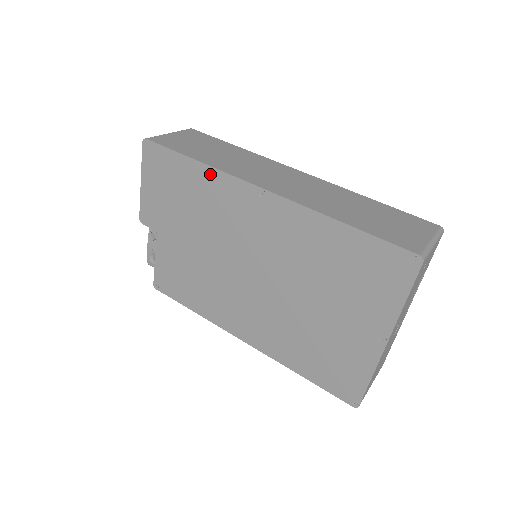
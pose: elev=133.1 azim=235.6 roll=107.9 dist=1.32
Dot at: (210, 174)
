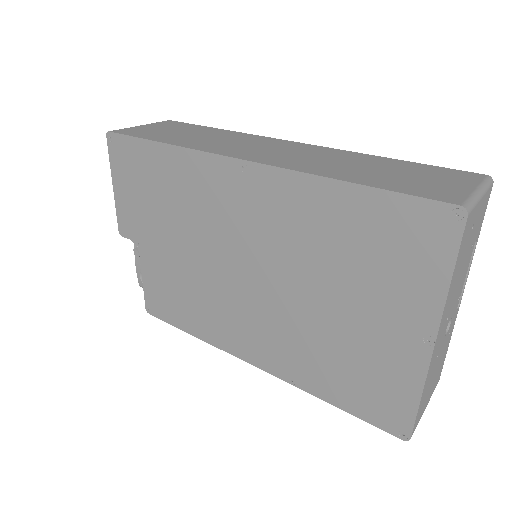
Dot at: (181, 157)
